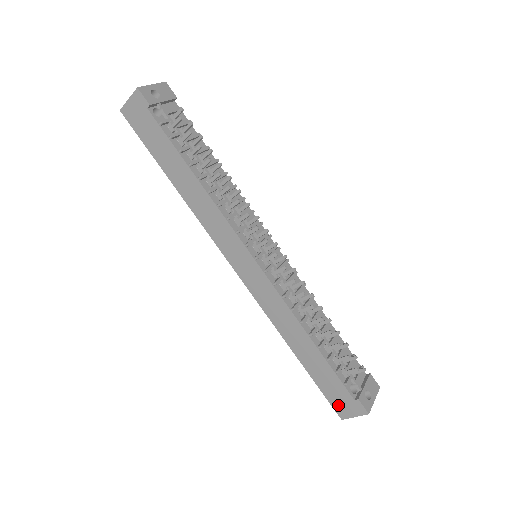
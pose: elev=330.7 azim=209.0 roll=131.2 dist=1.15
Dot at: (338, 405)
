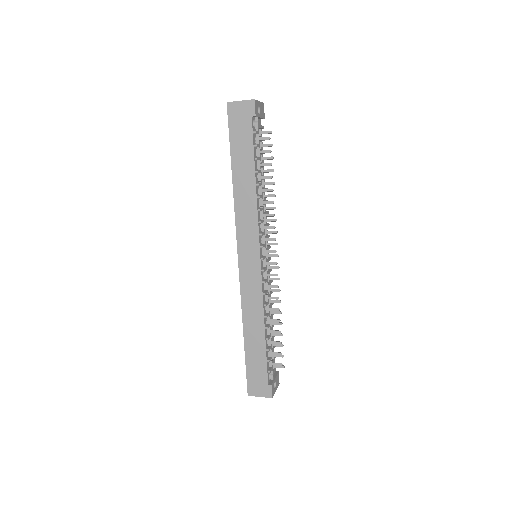
Dot at: (253, 384)
